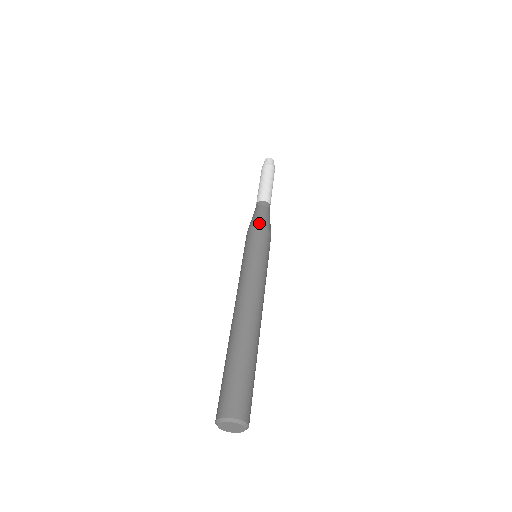
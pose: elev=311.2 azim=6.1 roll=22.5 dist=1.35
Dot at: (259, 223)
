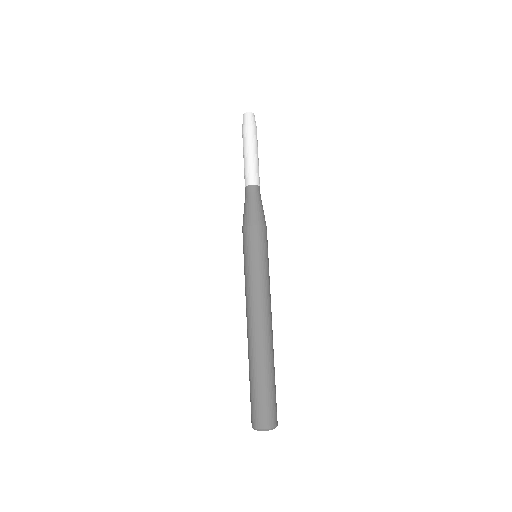
Dot at: (264, 222)
